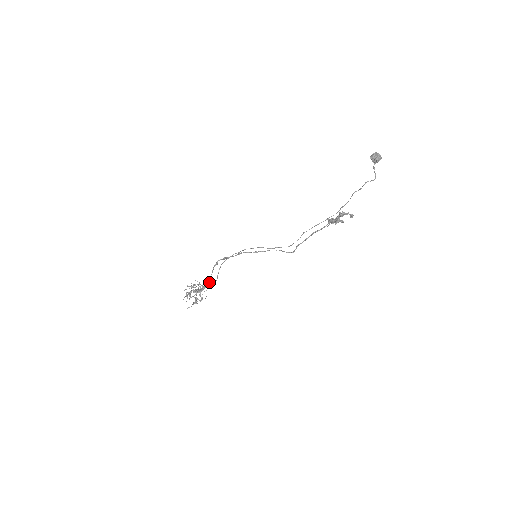
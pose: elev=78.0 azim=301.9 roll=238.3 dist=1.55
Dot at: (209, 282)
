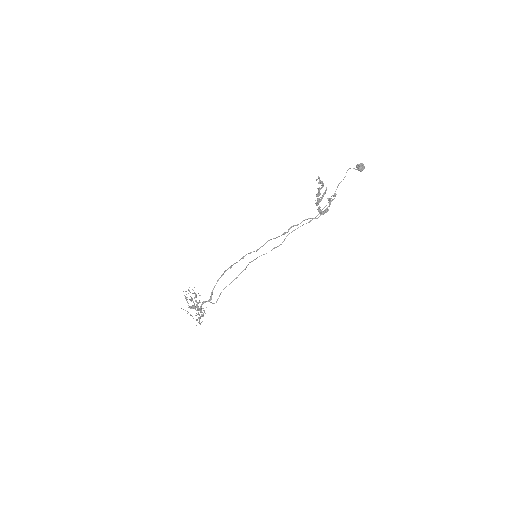
Dot at: (211, 296)
